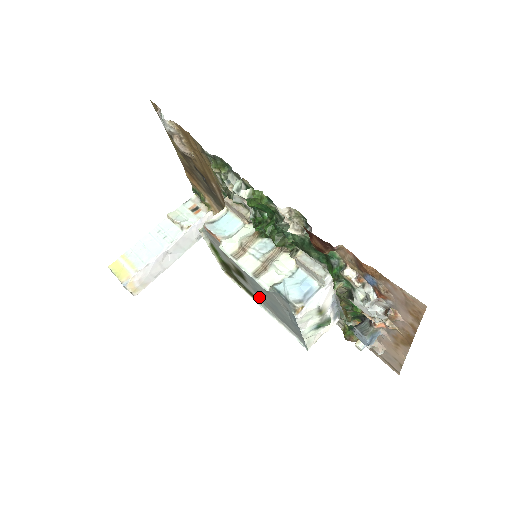
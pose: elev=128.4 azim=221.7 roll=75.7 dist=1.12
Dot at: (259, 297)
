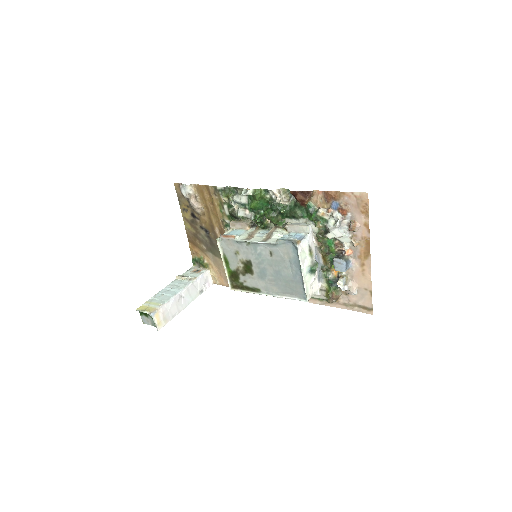
Dot at: (263, 283)
